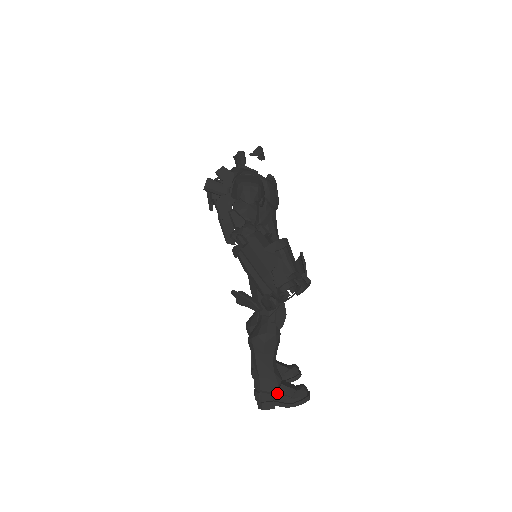
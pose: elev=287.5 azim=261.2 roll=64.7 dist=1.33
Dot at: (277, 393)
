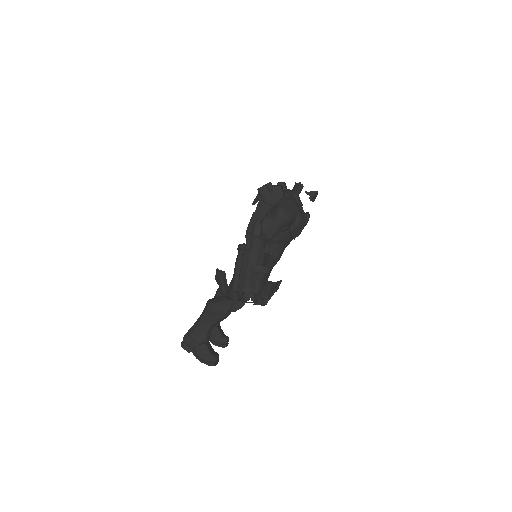
Dot at: (198, 346)
